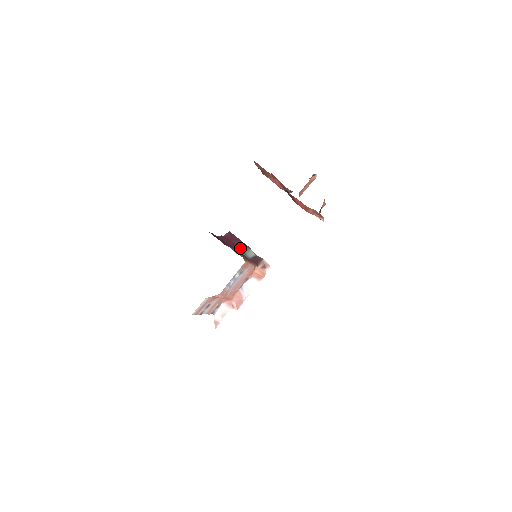
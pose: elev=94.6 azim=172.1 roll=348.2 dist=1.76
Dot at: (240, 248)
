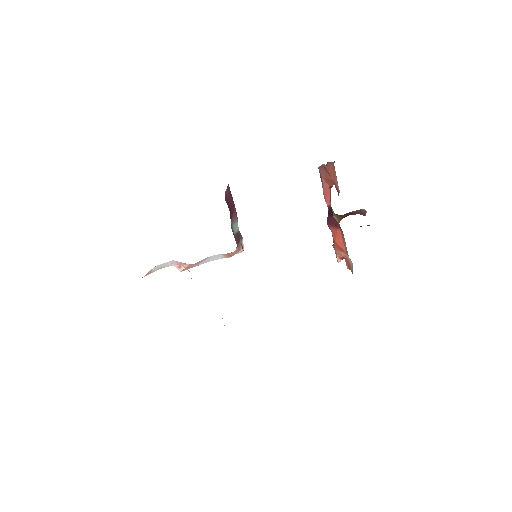
Dot at: occluded
